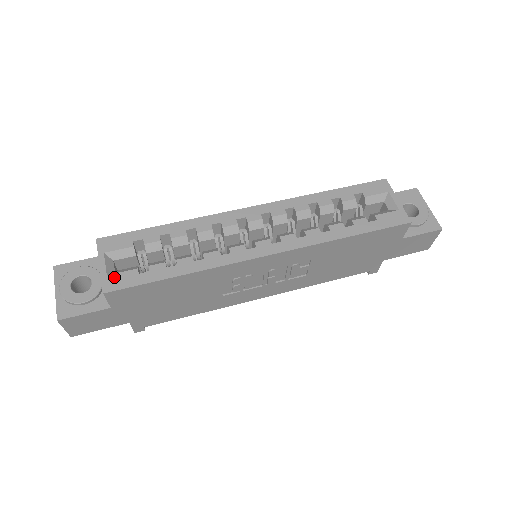
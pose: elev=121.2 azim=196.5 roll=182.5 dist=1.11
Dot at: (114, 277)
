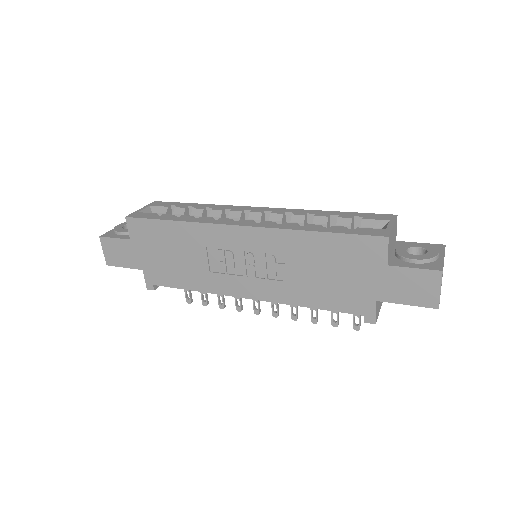
Dot at: (140, 213)
